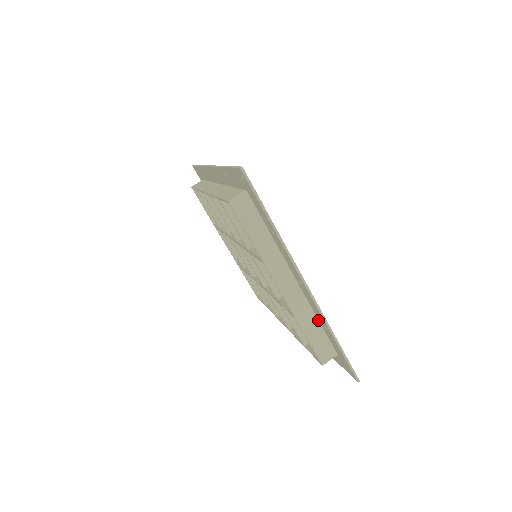
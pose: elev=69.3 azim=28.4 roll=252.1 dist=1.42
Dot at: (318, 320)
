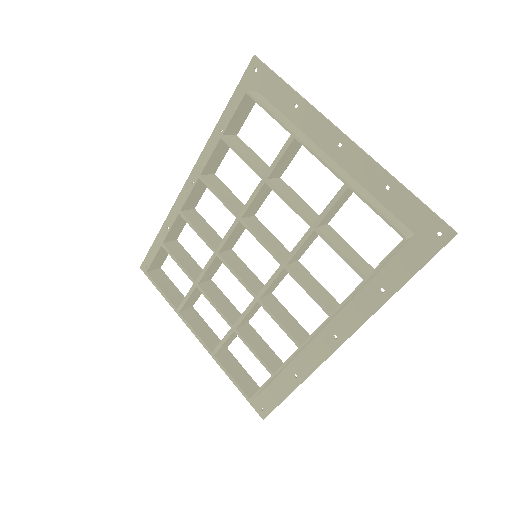
Dot at: (372, 196)
